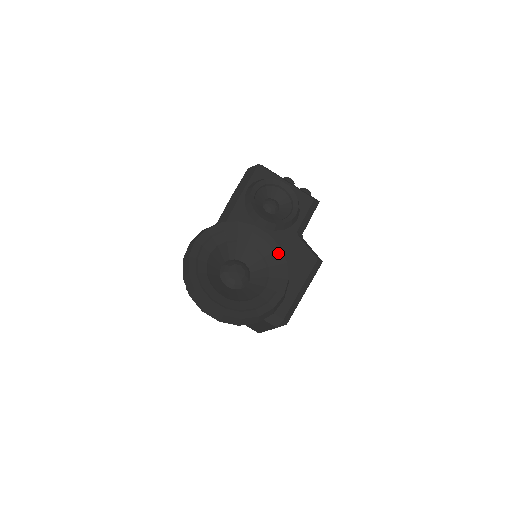
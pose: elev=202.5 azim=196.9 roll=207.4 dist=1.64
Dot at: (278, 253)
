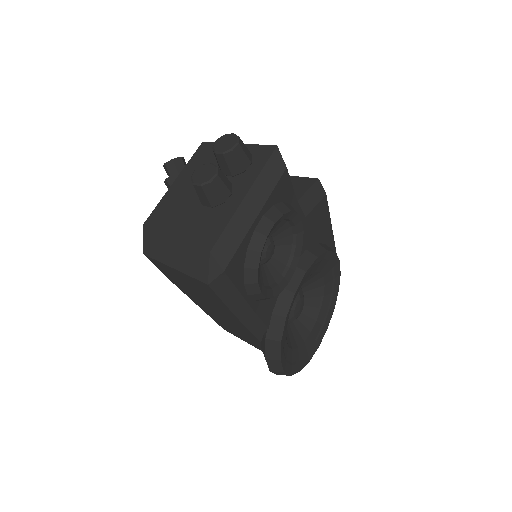
Dot at: (318, 261)
